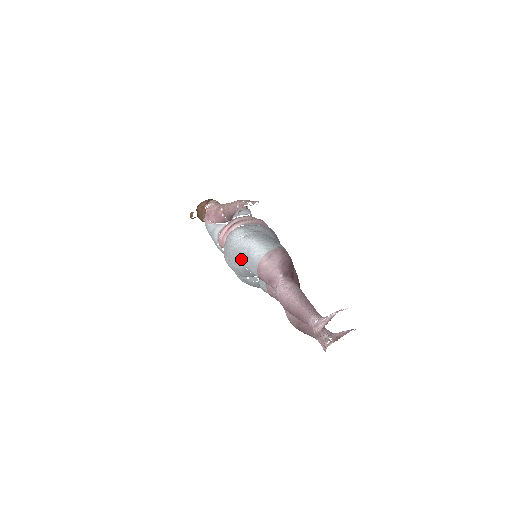
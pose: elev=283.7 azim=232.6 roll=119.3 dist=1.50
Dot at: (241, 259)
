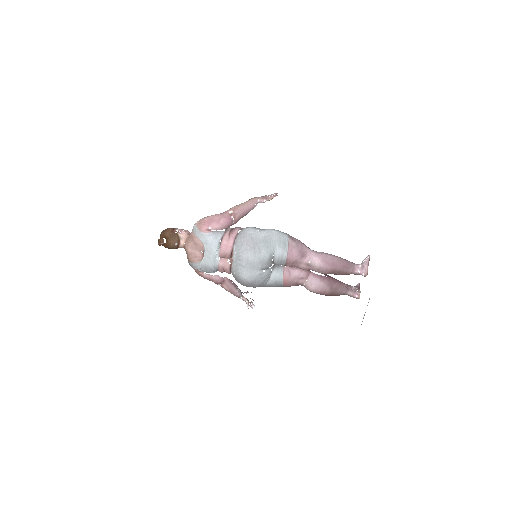
Dot at: (270, 245)
